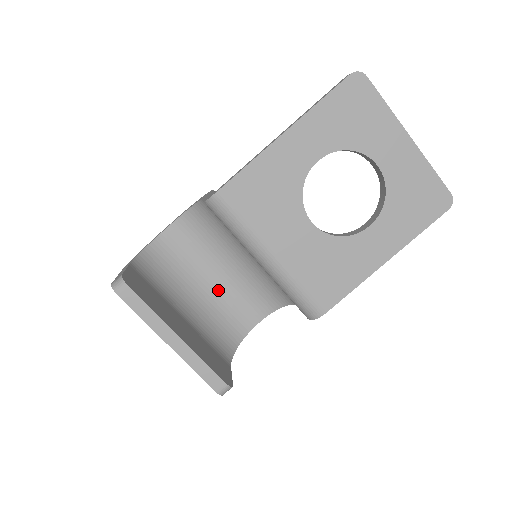
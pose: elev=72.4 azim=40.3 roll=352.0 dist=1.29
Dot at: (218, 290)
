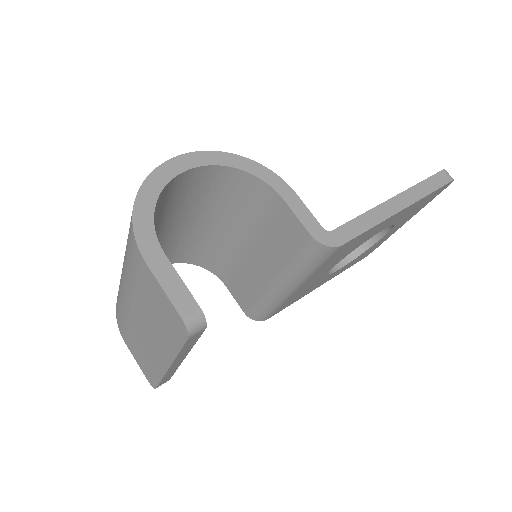
Dot at: occluded
